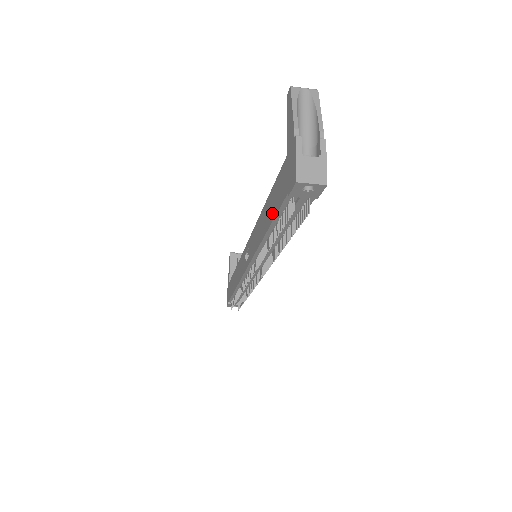
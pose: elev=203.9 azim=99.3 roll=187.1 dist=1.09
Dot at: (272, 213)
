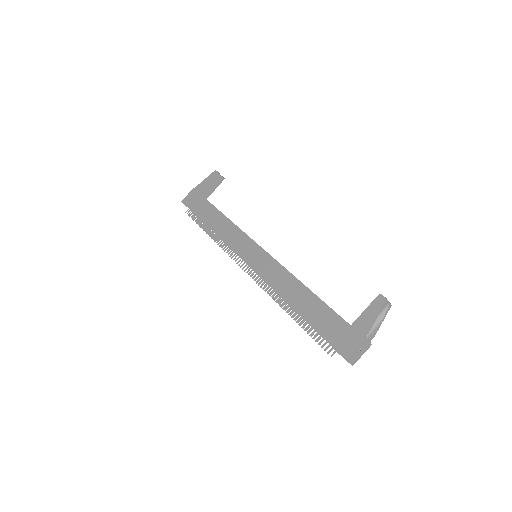
Dot at: (310, 315)
